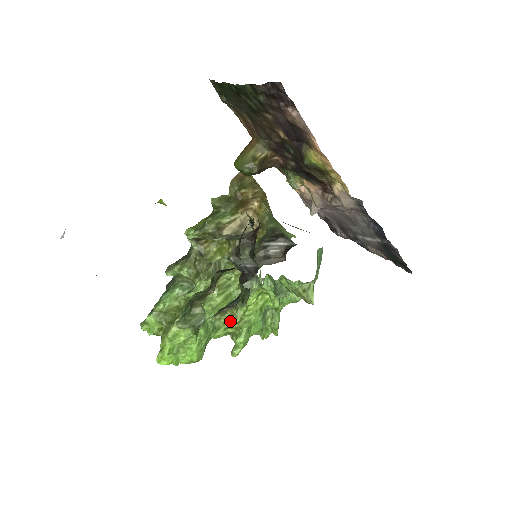
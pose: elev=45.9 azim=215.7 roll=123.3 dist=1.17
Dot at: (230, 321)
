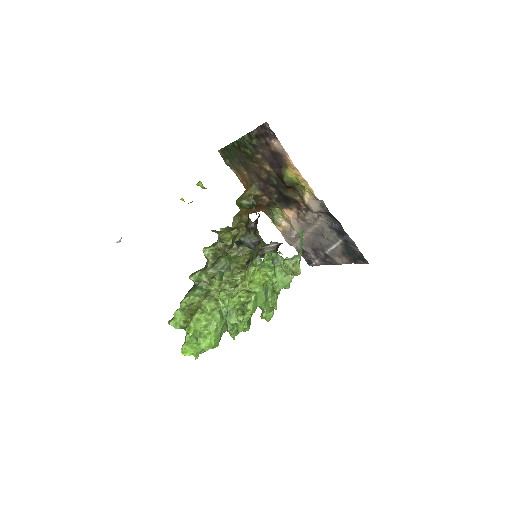
Dot at: (243, 280)
